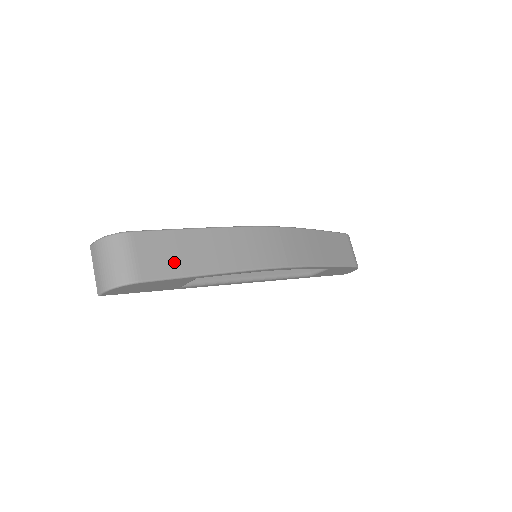
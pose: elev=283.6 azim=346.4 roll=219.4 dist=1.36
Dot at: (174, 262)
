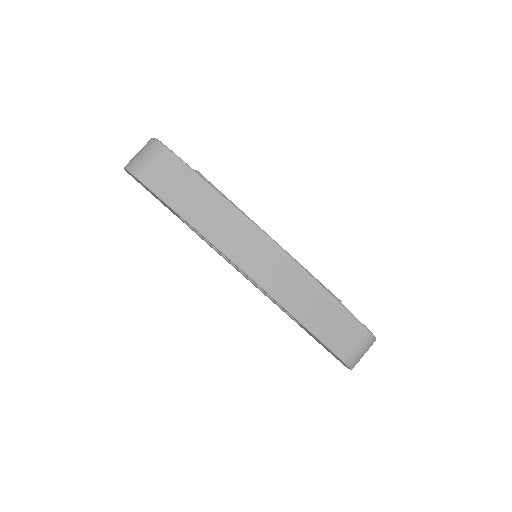
Dot at: (170, 188)
